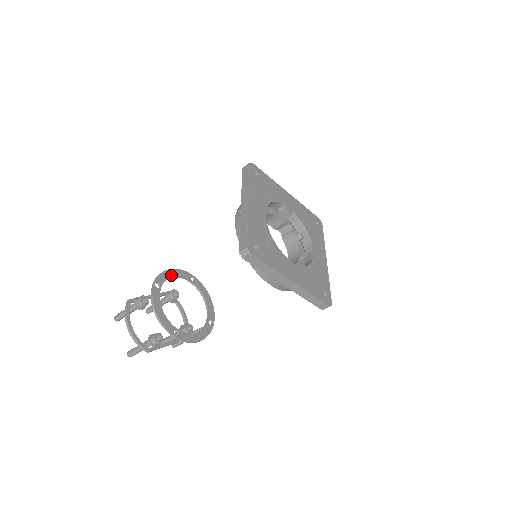
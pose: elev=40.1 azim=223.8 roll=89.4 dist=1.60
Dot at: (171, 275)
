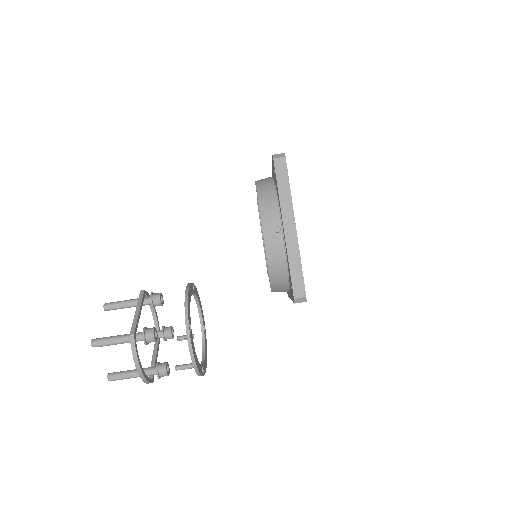
Dot at: occluded
